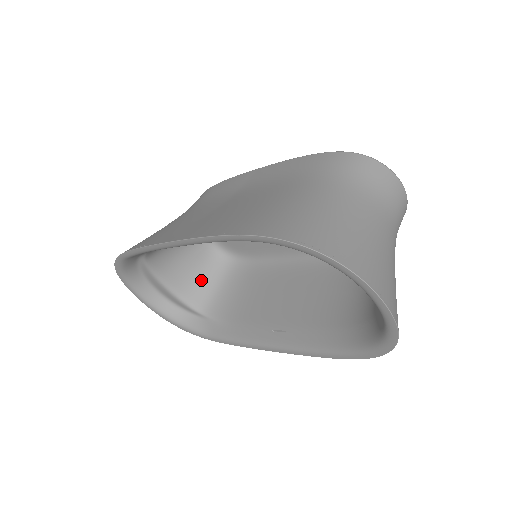
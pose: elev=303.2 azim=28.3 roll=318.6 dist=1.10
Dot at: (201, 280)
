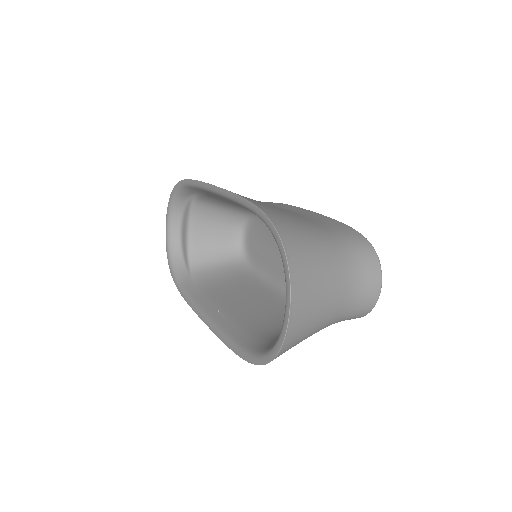
Dot at: (212, 251)
